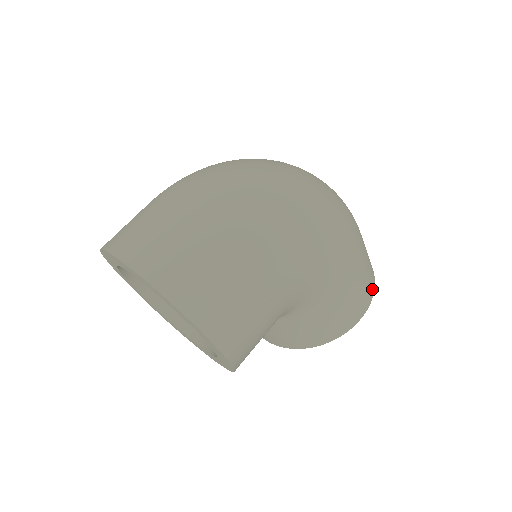
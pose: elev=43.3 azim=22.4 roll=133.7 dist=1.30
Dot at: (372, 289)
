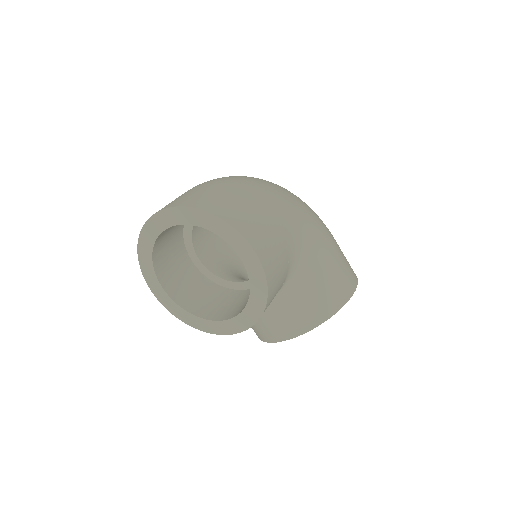
Dot at: (354, 273)
